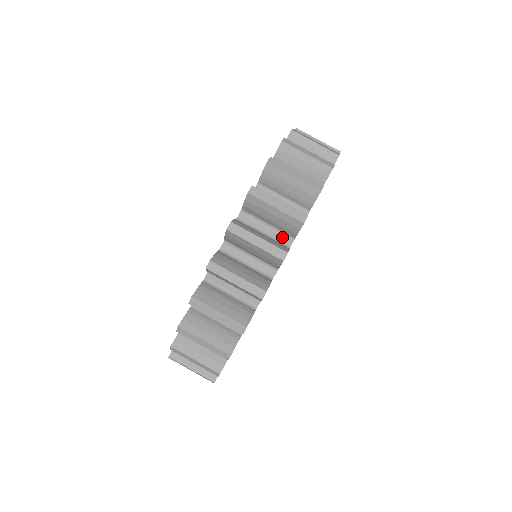
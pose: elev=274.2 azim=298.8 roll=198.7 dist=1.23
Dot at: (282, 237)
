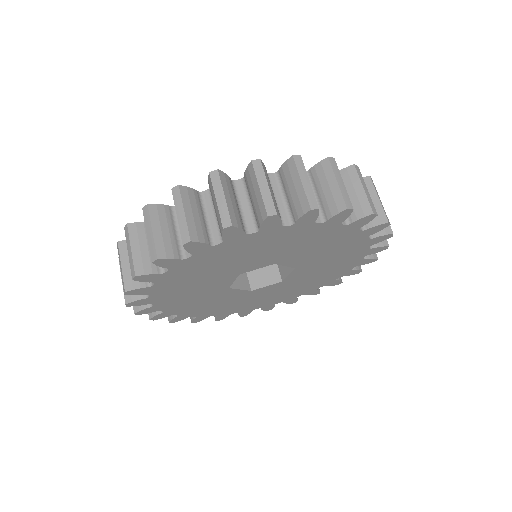
Dot at: occluded
